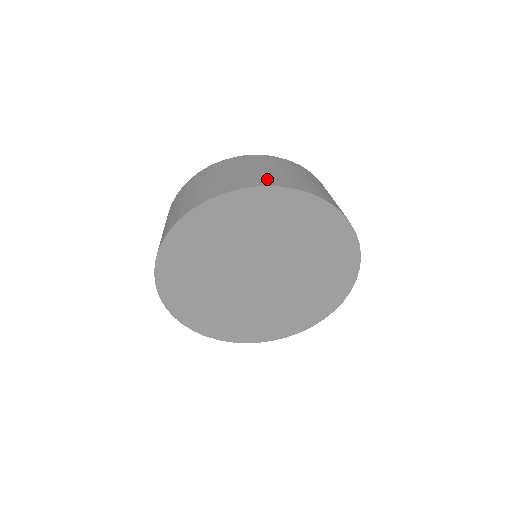
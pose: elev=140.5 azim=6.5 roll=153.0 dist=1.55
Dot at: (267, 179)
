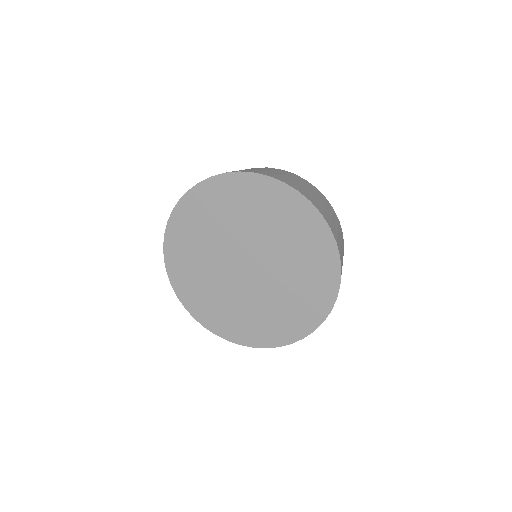
Dot at: (252, 171)
